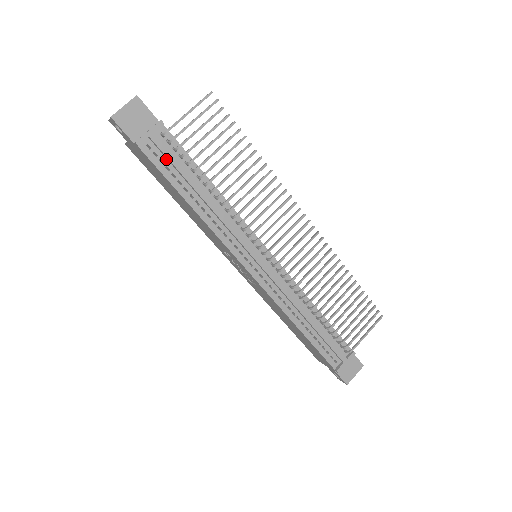
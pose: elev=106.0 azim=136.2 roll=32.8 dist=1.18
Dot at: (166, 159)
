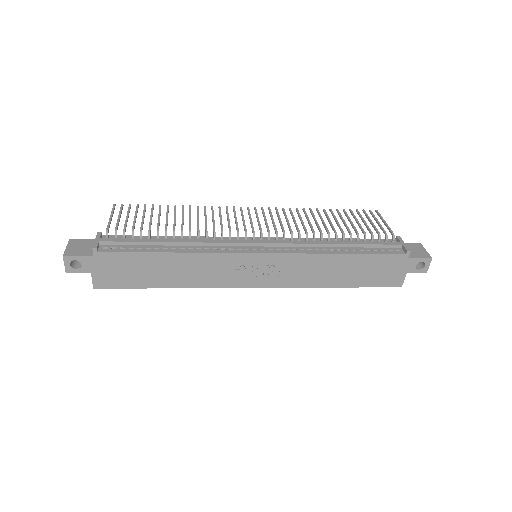
Dot at: (124, 246)
